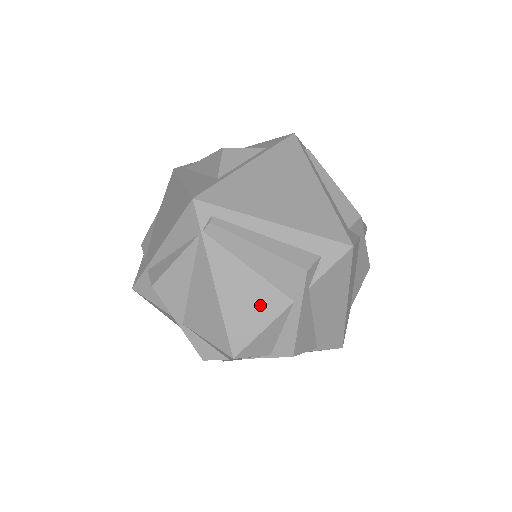
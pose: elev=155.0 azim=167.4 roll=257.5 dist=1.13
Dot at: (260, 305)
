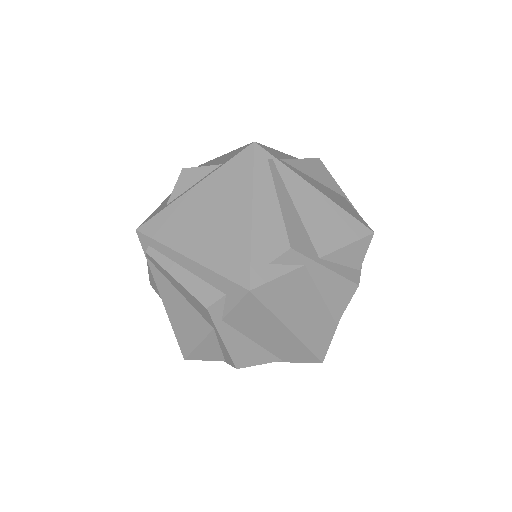
Dot at: (192, 324)
